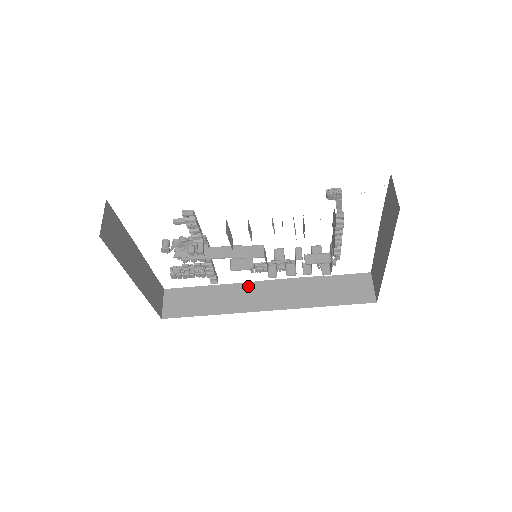
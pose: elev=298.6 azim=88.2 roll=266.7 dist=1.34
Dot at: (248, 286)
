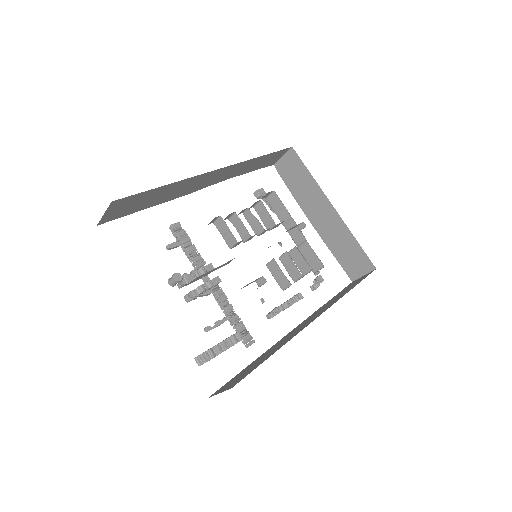
Dot at: (284, 337)
